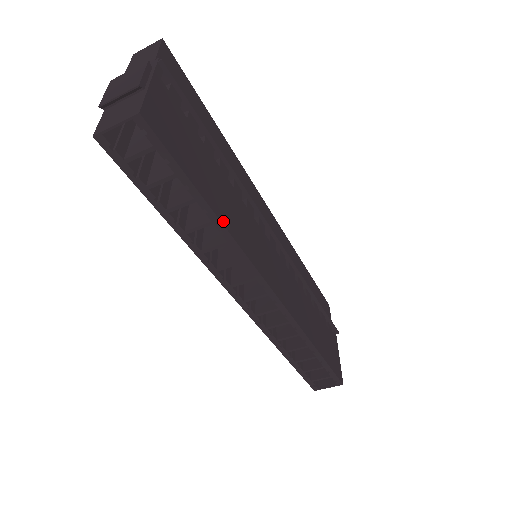
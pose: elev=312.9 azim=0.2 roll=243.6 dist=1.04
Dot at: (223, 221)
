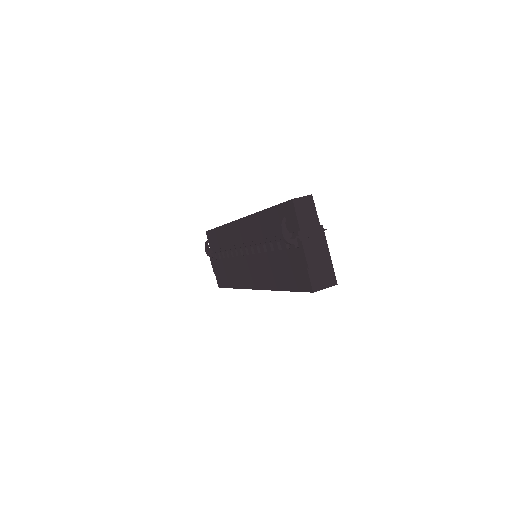
Dot at: occluded
